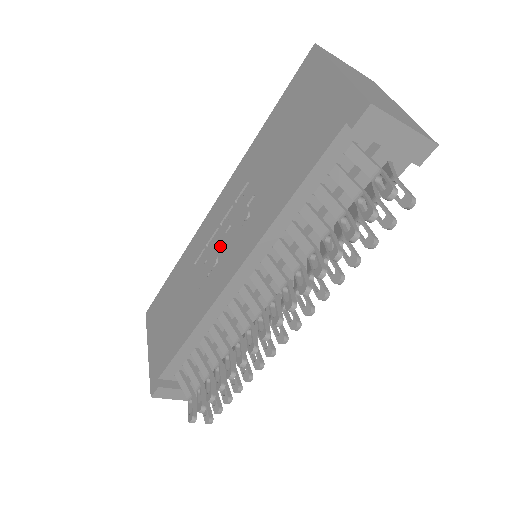
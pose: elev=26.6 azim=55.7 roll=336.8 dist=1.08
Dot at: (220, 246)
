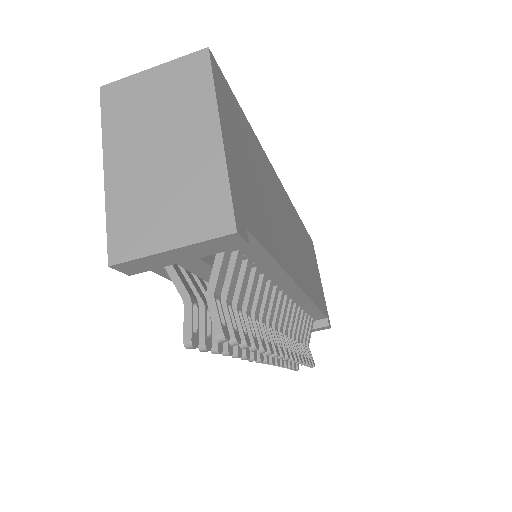
Dot at: occluded
